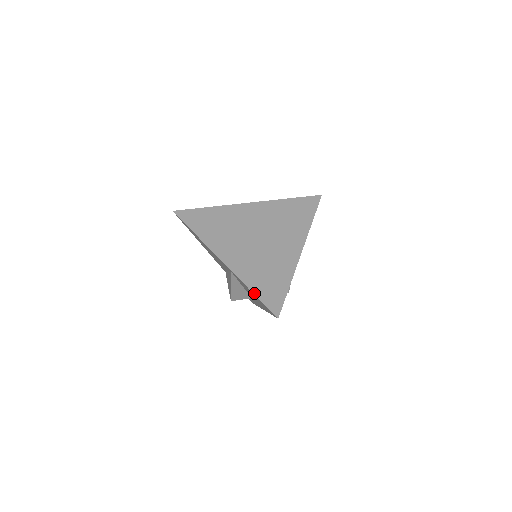
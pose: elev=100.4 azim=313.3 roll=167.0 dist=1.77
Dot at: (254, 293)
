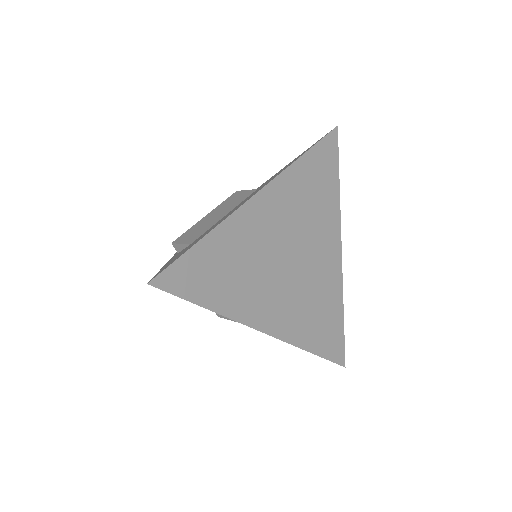
Dot at: (316, 354)
